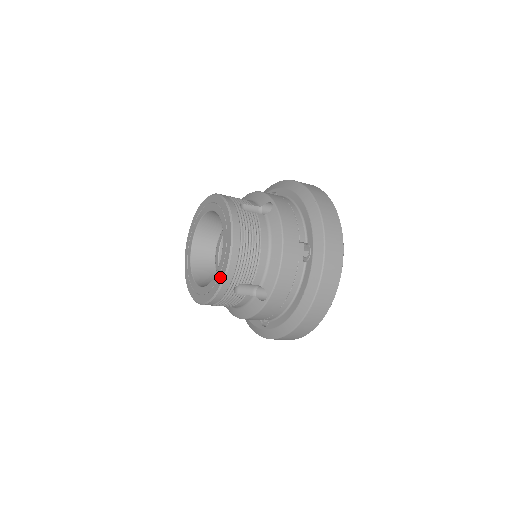
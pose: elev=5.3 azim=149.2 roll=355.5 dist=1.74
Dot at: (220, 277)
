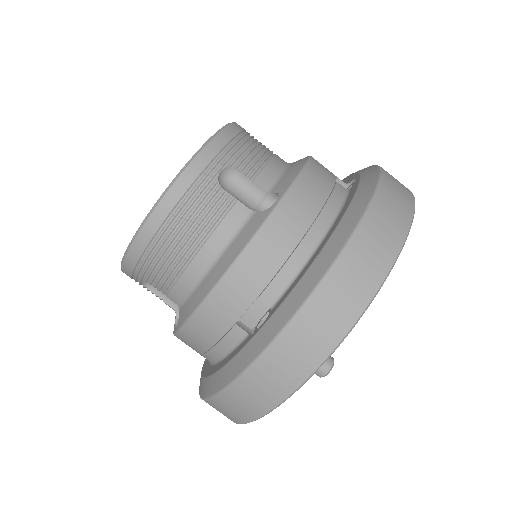
Dot at: occluded
